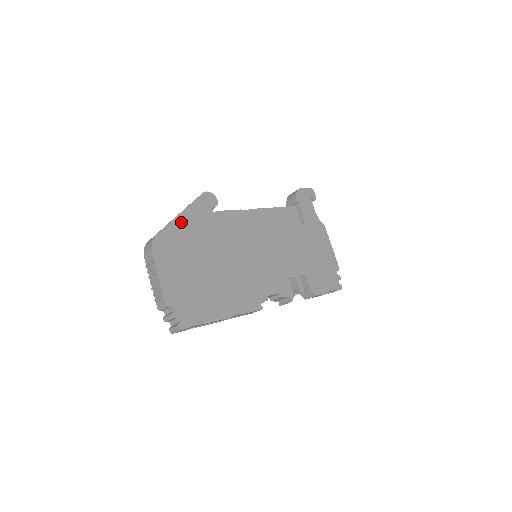
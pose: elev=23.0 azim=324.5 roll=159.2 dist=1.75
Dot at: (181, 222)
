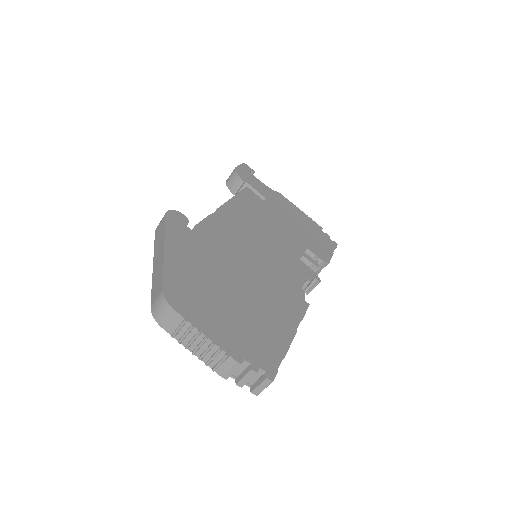
Dot at: (173, 259)
